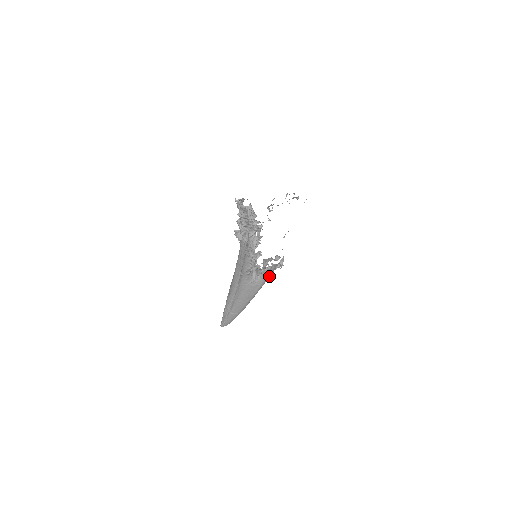
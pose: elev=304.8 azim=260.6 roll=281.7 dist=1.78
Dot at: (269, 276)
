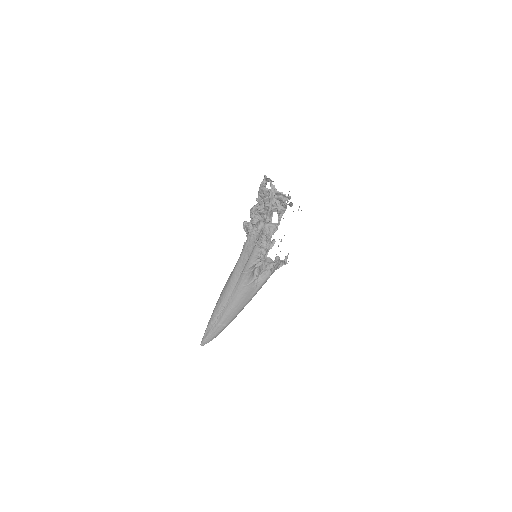
Dot at: (269, 277)
